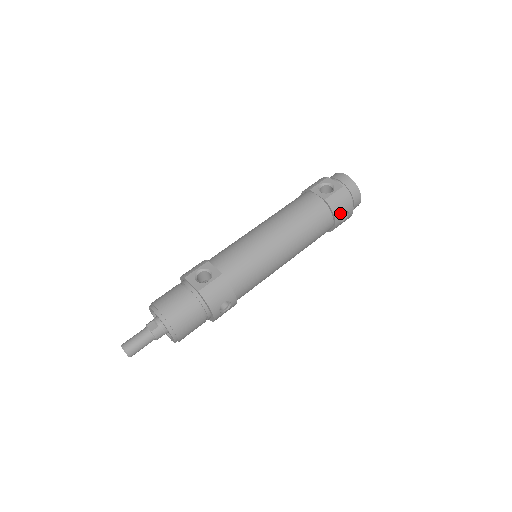
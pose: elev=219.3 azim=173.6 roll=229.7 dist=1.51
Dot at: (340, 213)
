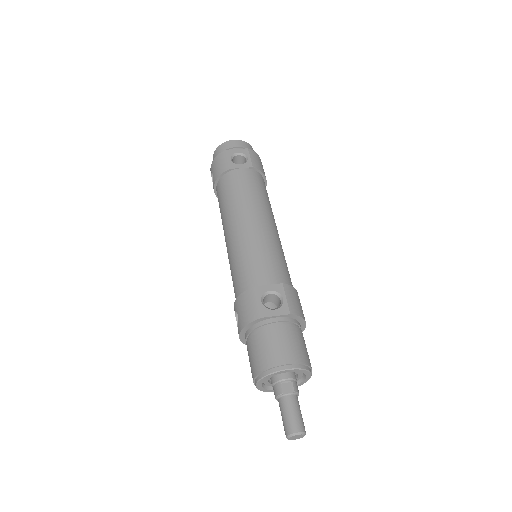
Dot at: (264, 173)
